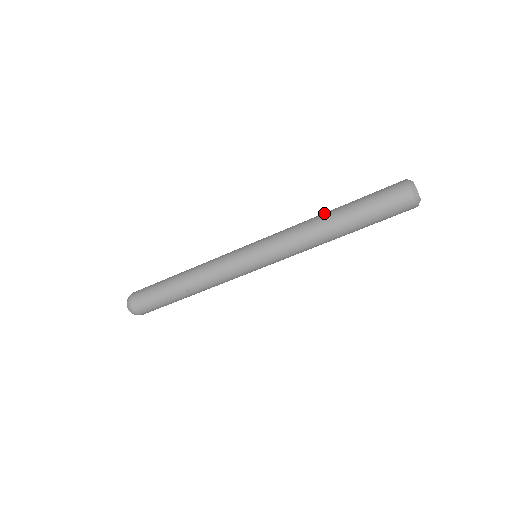
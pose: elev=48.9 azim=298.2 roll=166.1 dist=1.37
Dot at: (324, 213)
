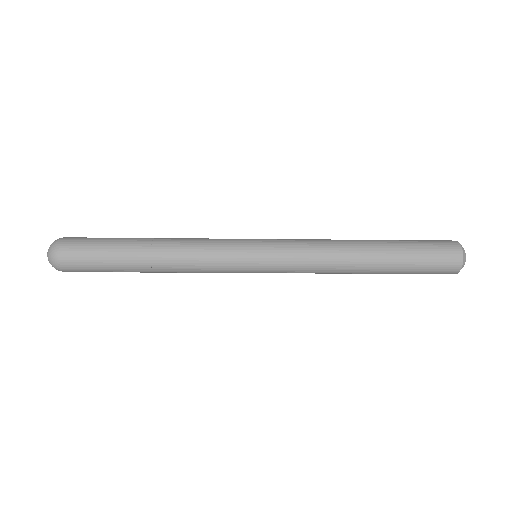
Dot at: (361, 253)
